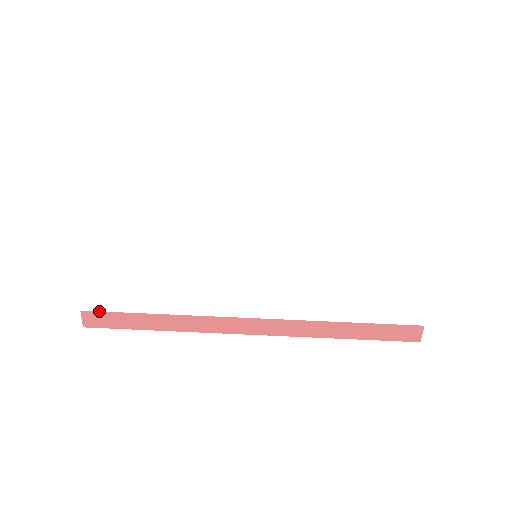
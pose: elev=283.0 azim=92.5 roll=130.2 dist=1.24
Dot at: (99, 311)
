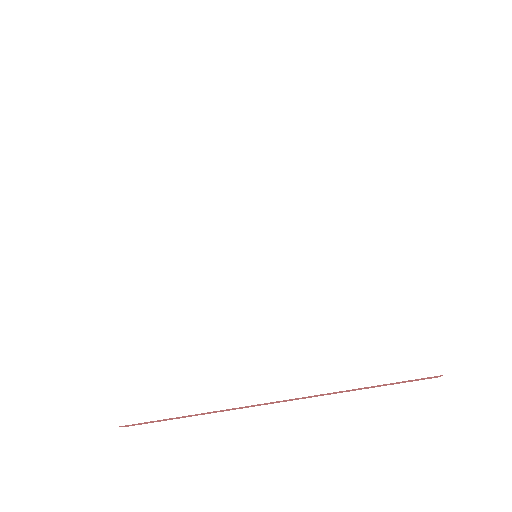
Dot at: (133, 424)
